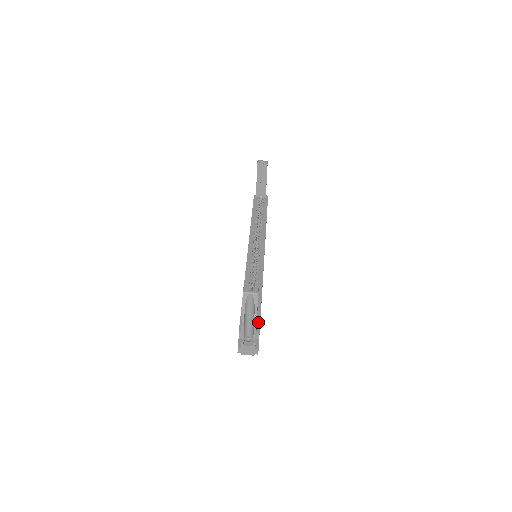
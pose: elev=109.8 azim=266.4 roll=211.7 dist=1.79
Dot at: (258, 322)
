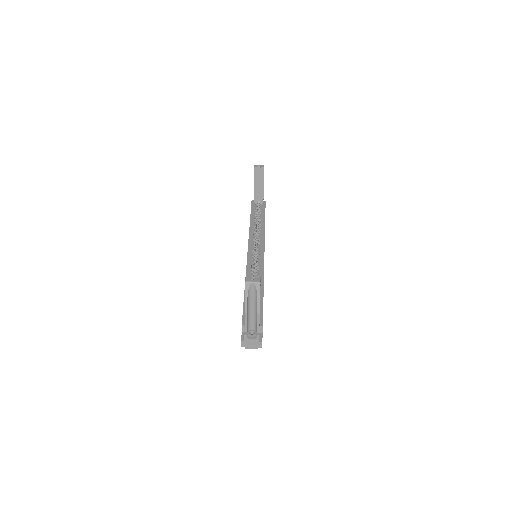
Dot at: (261, 316)
